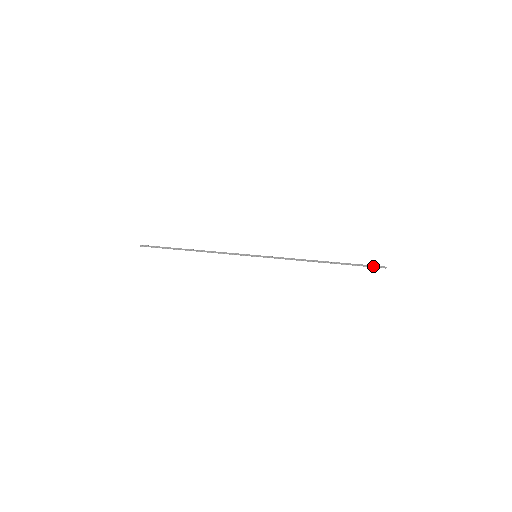
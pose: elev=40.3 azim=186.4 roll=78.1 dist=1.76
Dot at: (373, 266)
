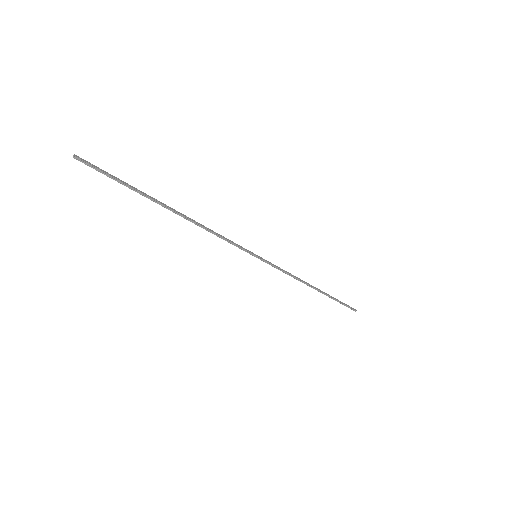
Dot at: (349, 306)
